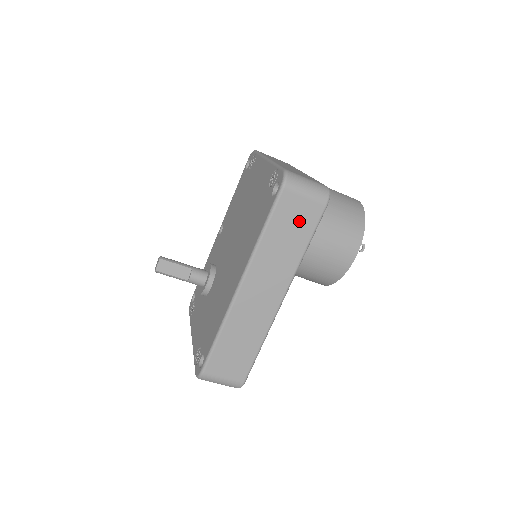
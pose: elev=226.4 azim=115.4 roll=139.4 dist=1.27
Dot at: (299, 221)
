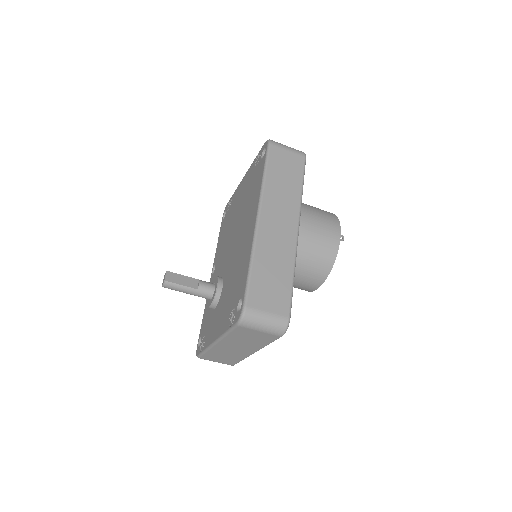
Dot at: (289, 167)
